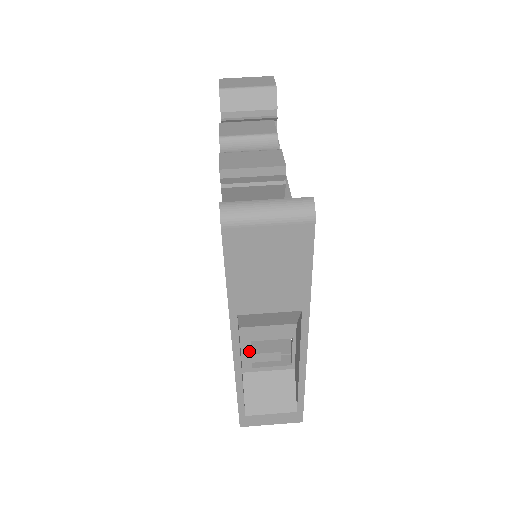
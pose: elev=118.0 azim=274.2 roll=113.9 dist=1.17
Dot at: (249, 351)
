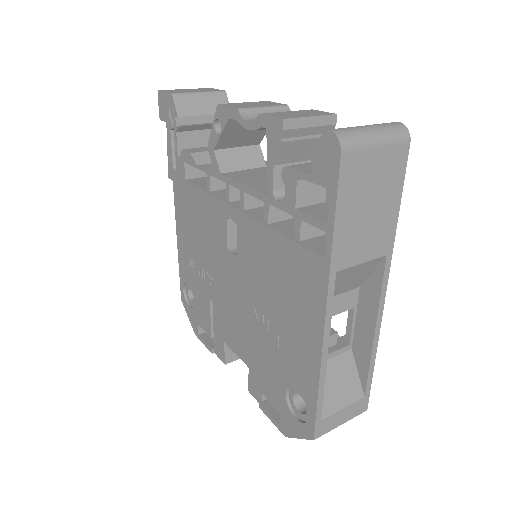
Dot at: occluded
